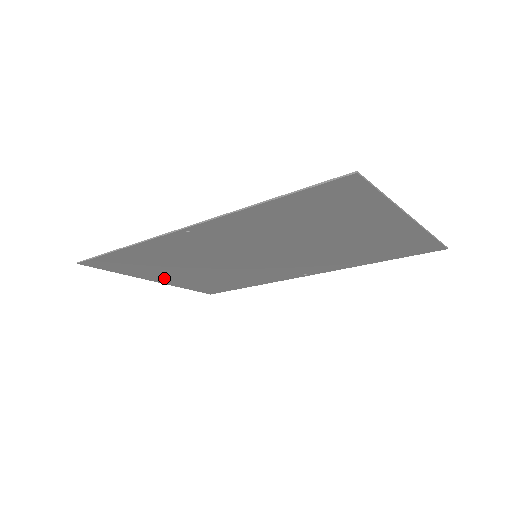
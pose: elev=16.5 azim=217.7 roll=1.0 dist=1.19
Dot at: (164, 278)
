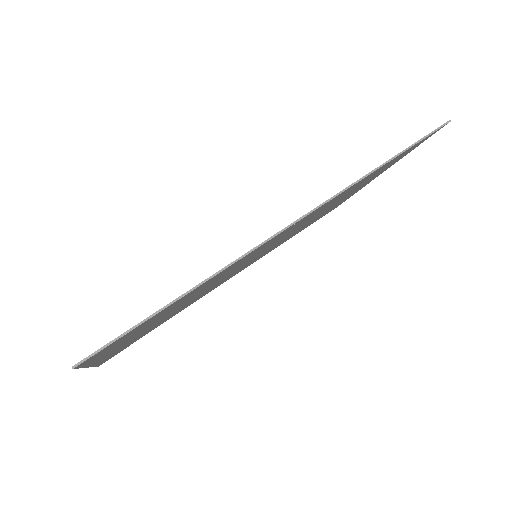
Dot at: (114, 350)
